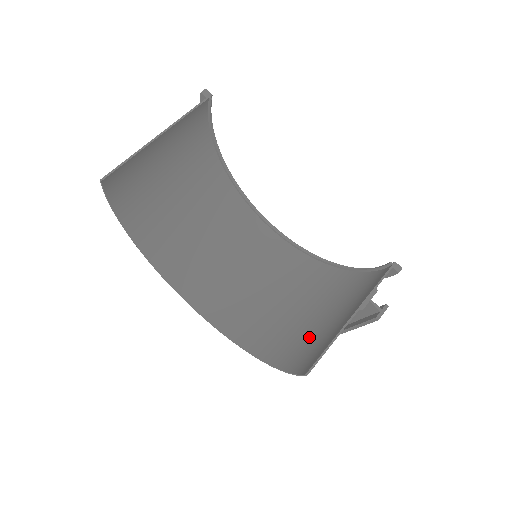
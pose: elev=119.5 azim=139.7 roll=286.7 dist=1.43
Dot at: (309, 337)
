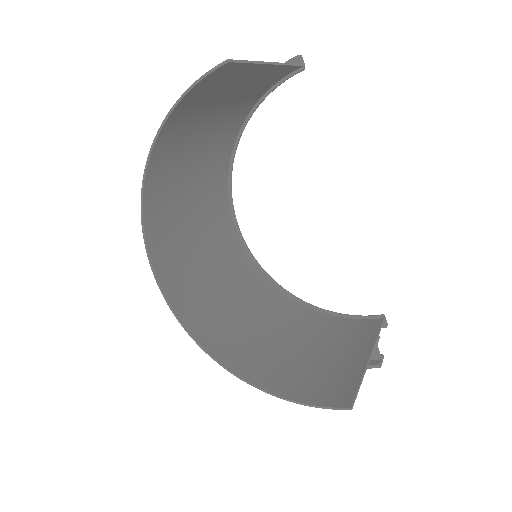
Dot at: (306, 367)
